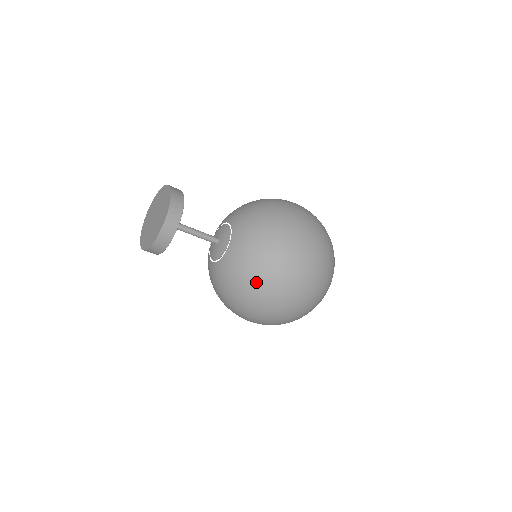
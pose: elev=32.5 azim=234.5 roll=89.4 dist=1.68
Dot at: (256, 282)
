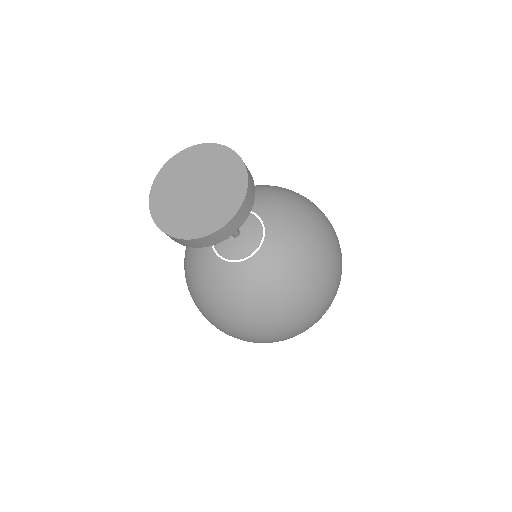
Dot at: (229, 315)
